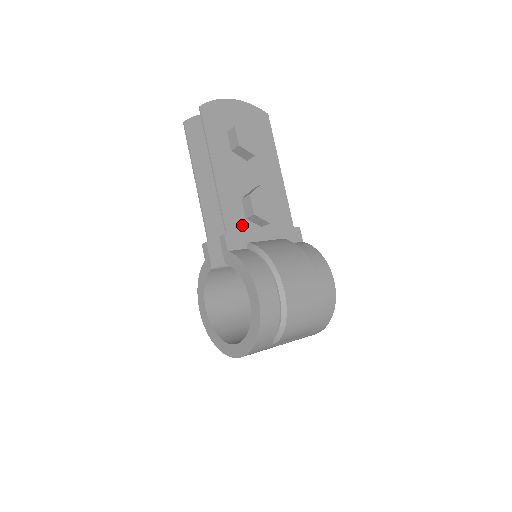
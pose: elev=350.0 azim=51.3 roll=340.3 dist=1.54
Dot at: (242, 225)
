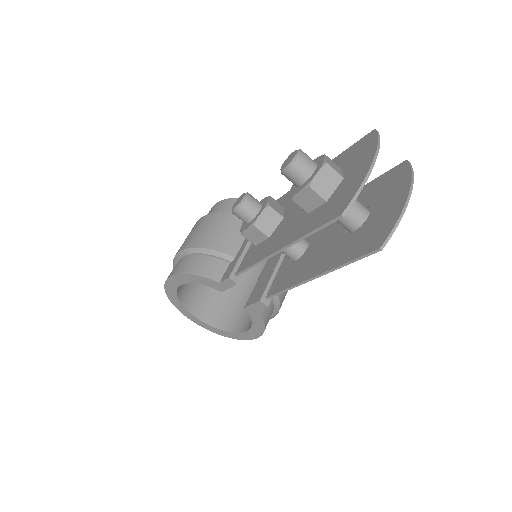
Dot at: occluded
